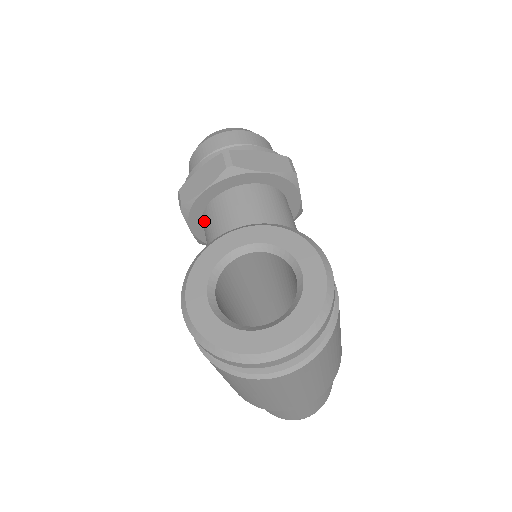
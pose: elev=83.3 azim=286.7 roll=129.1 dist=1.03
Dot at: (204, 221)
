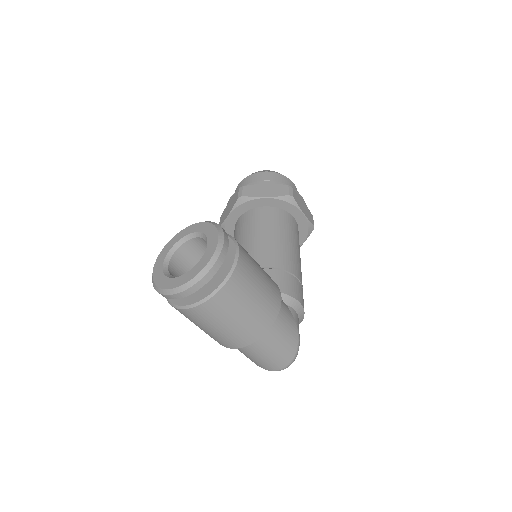
Dot at: occluded
